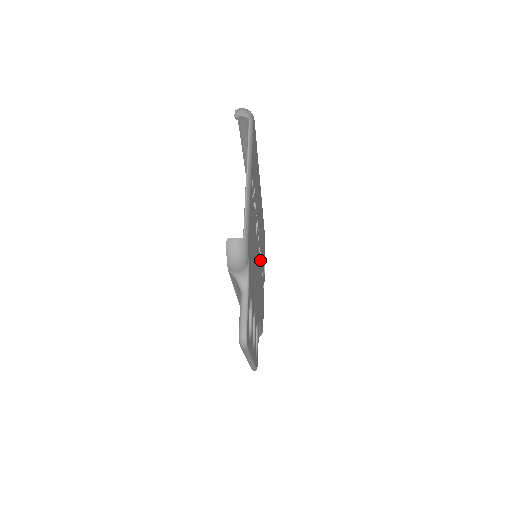
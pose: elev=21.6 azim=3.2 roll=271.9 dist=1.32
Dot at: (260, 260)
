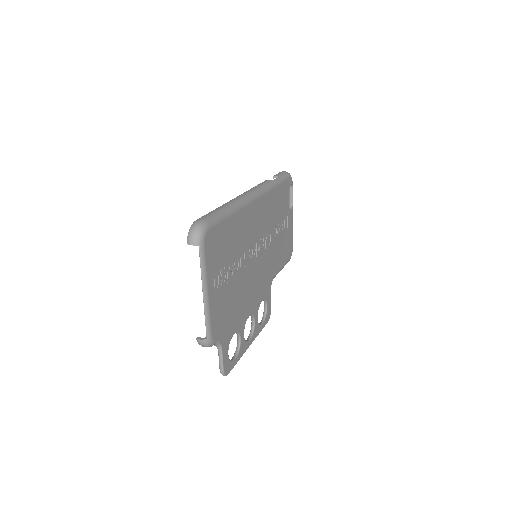
Dot at: (266, 244)
